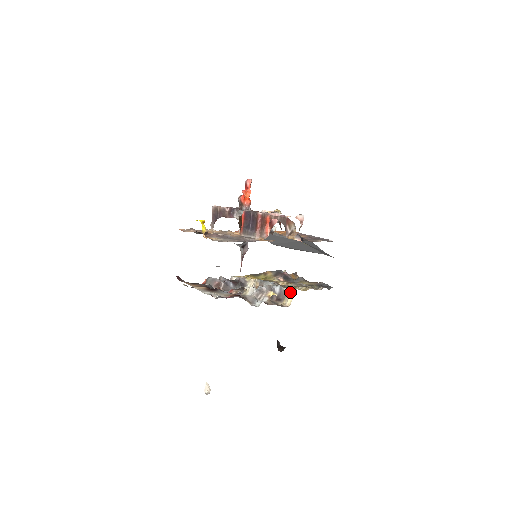
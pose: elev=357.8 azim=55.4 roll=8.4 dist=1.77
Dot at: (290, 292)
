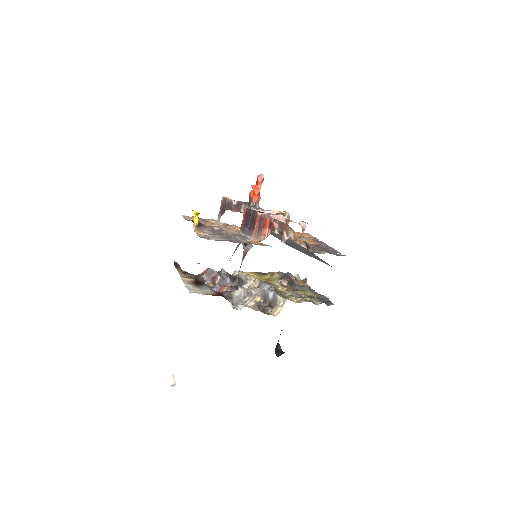
Dot at: (282, 301)
